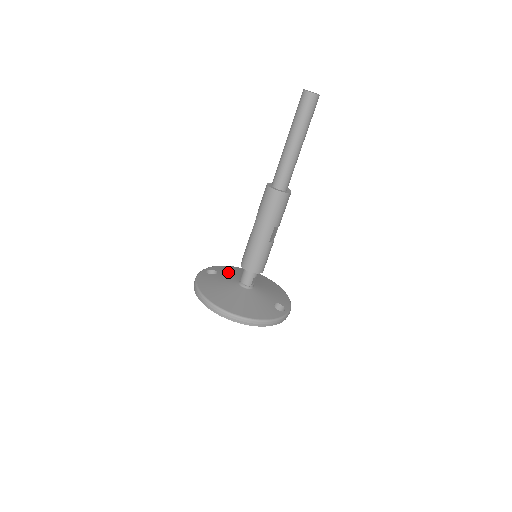
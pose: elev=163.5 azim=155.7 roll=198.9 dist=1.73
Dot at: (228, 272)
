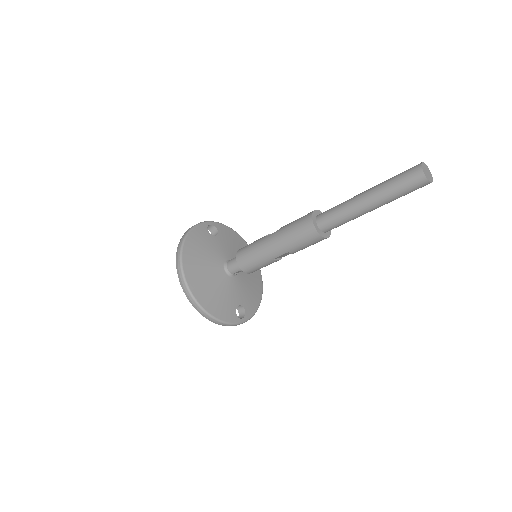
Dot at: (228, 241)
